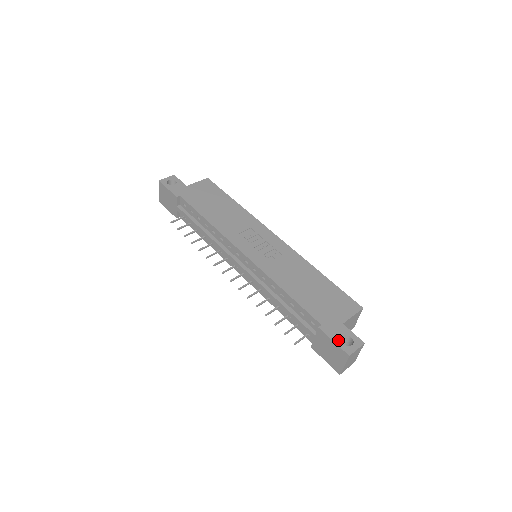
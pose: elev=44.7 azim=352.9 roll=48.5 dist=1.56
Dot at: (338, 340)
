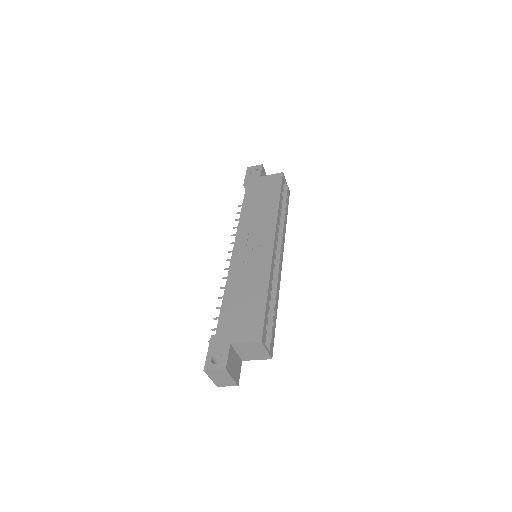
Dot at: (211, 353)
